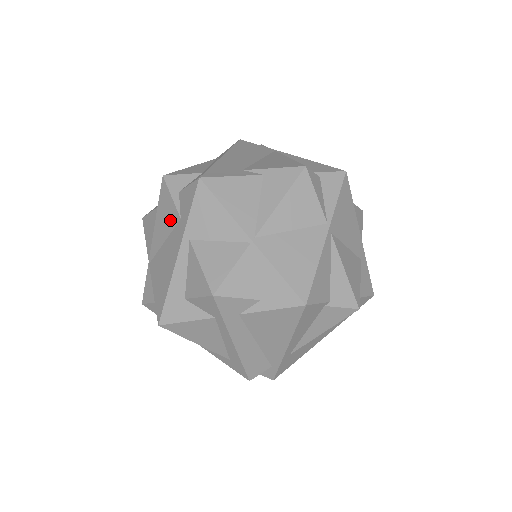
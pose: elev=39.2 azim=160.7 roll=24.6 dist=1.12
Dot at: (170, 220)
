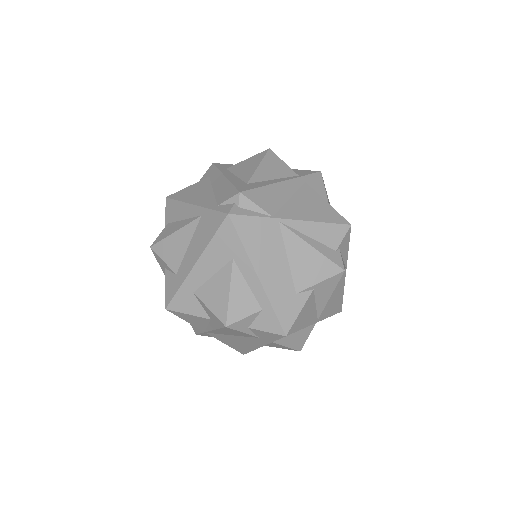
Dot at: (242, 335)
